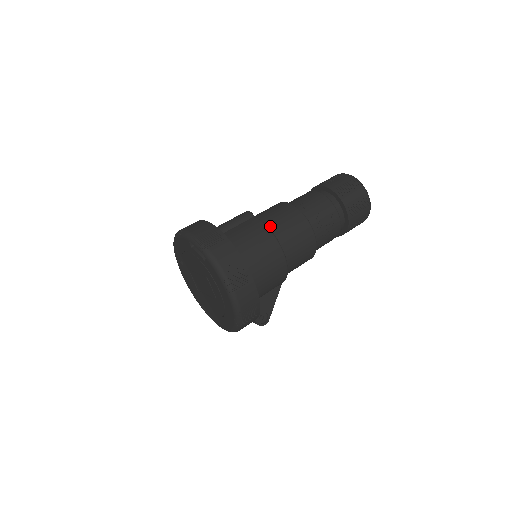
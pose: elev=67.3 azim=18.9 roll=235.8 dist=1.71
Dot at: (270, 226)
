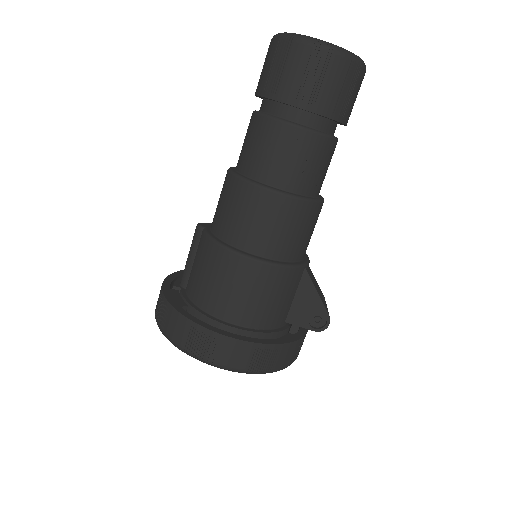
Dot at: (219, 232)
